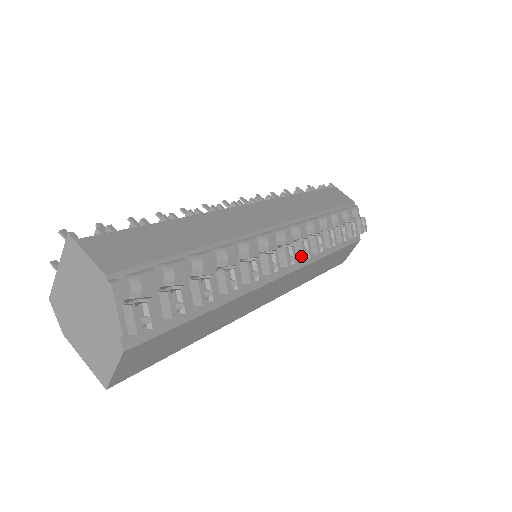
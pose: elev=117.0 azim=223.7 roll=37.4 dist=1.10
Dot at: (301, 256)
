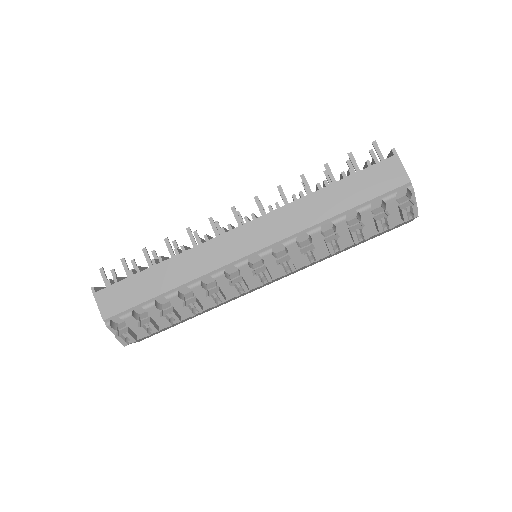
Dot at: occluded
